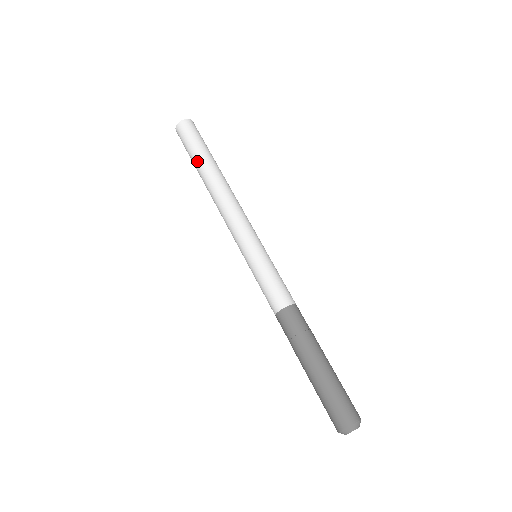
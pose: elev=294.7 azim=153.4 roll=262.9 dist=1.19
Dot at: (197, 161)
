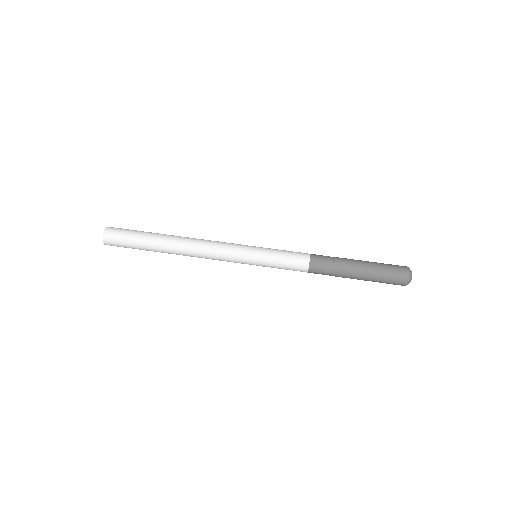
Dot at: (149, 243)
